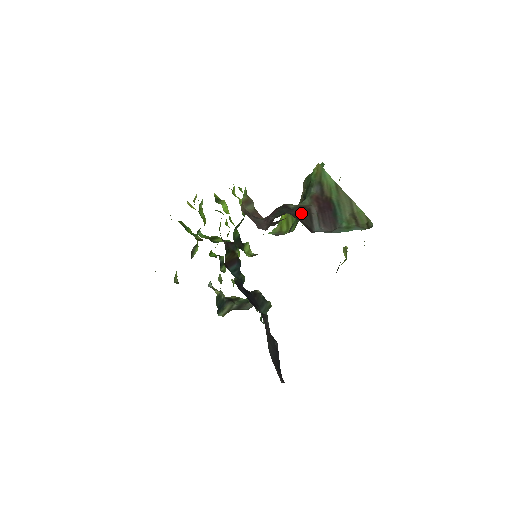
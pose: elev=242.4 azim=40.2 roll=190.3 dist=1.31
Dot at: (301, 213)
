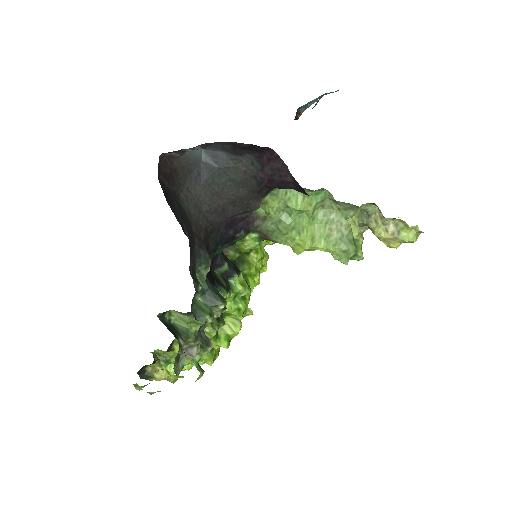
Dot at: occluded
